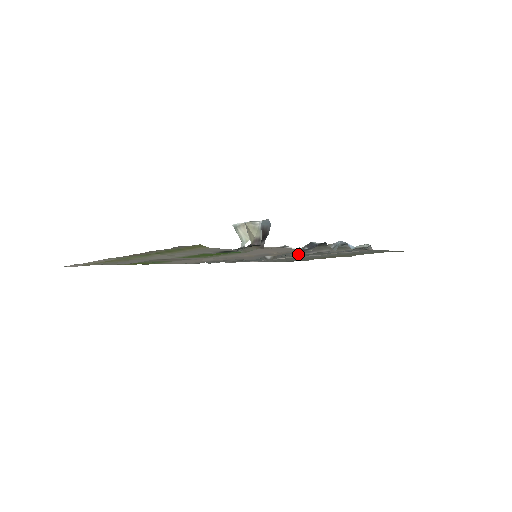
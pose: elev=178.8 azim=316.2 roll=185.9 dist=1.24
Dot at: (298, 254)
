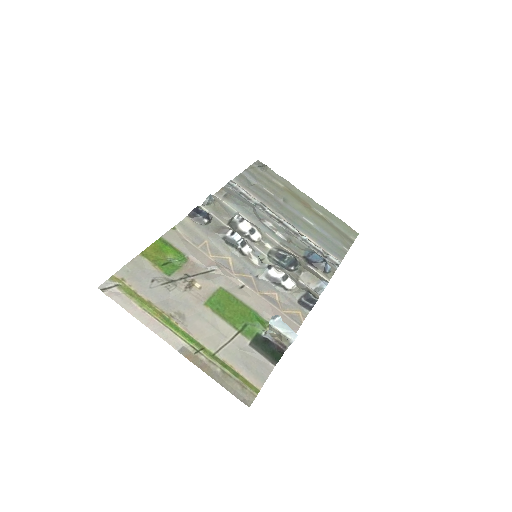
Dot at: (287, 250)
